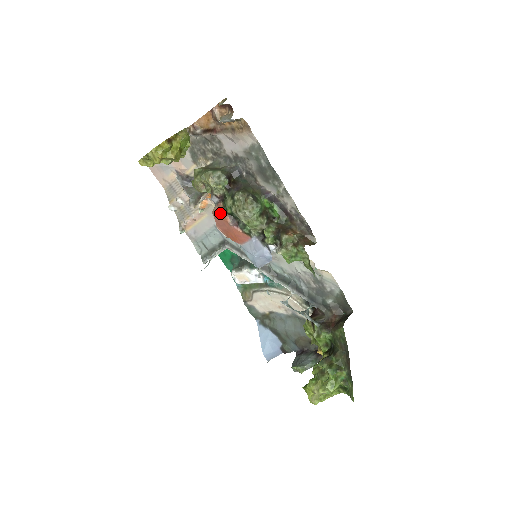
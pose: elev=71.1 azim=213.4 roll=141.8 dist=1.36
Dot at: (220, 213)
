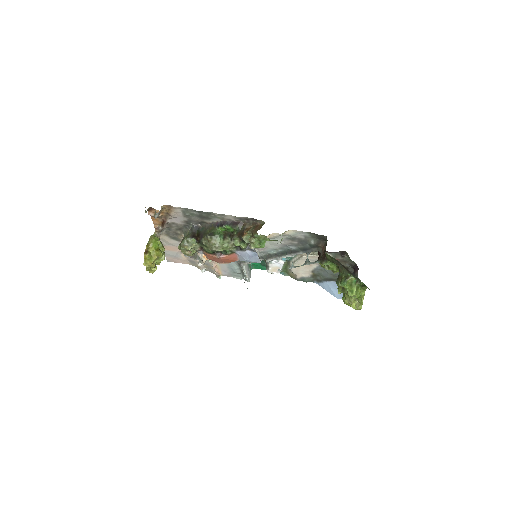
Dot at: (209, 257)
